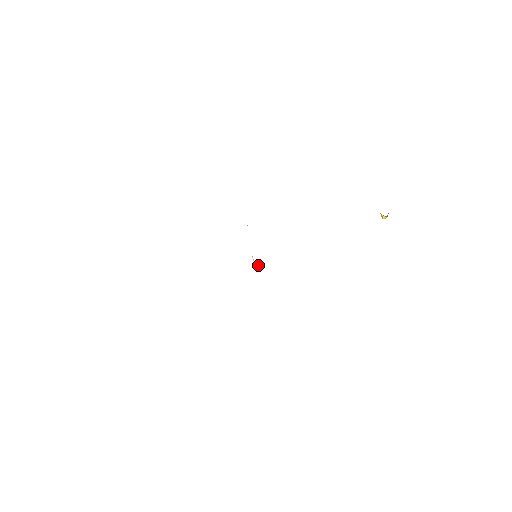
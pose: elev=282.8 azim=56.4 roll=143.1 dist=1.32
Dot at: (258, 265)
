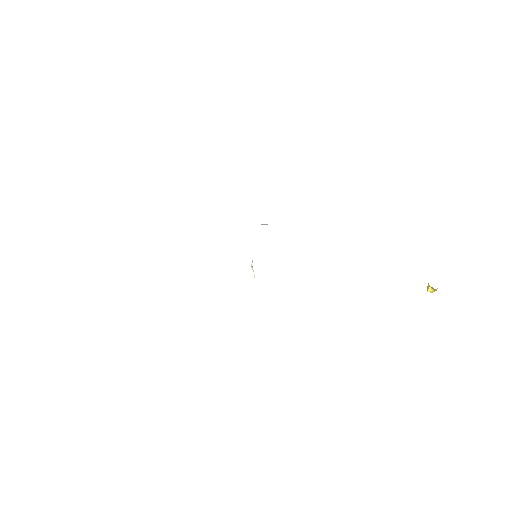
Dot at: (254, 274)
